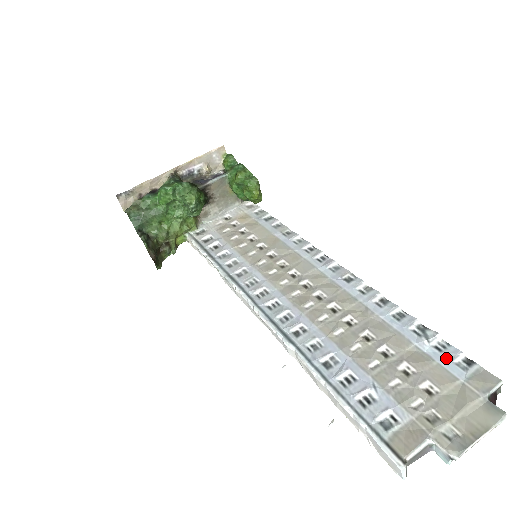
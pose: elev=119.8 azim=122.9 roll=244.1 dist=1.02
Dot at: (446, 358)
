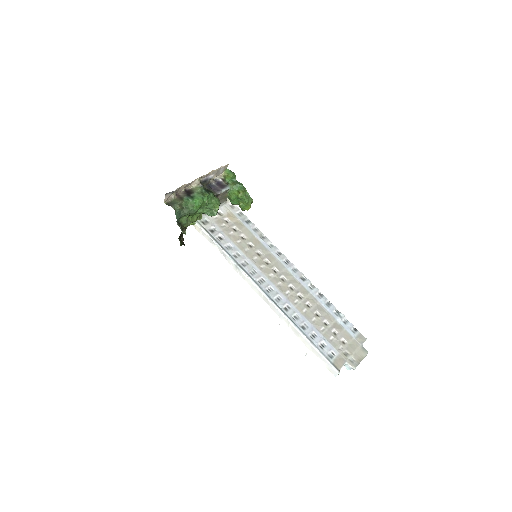
Dot at: (348, 327)
